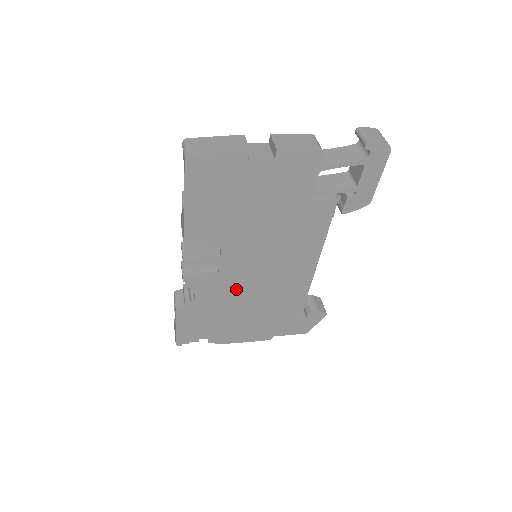
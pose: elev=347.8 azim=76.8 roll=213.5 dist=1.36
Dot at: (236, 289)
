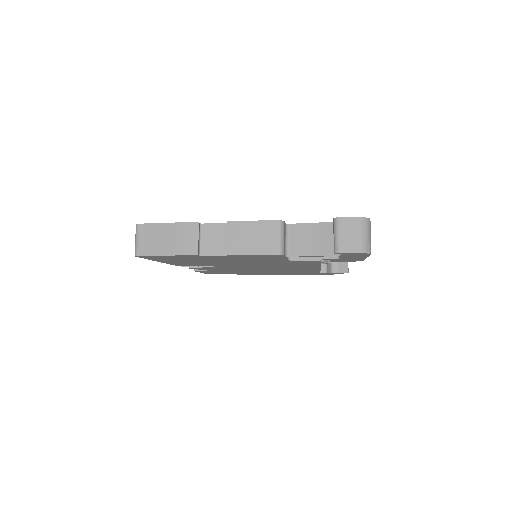
Dot at: (243, 269)
